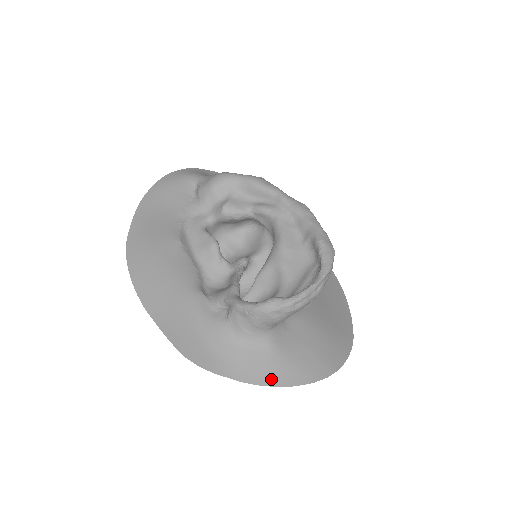
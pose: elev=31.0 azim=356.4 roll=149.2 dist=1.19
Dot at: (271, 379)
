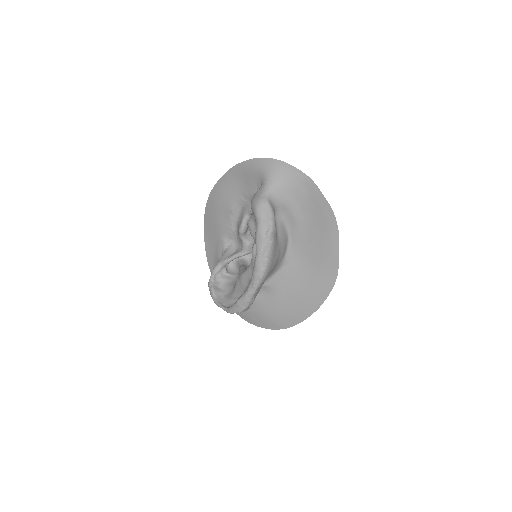
Dot at: occluded
